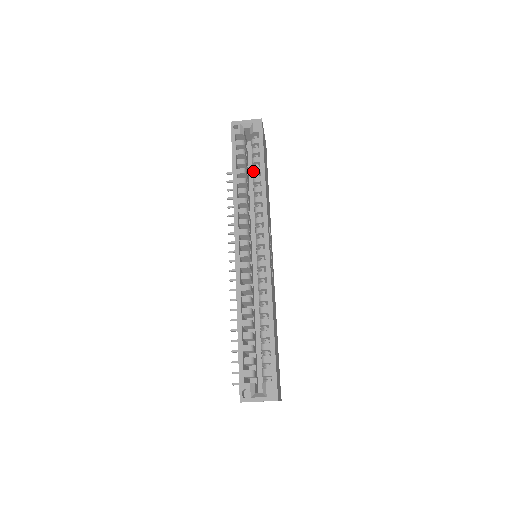
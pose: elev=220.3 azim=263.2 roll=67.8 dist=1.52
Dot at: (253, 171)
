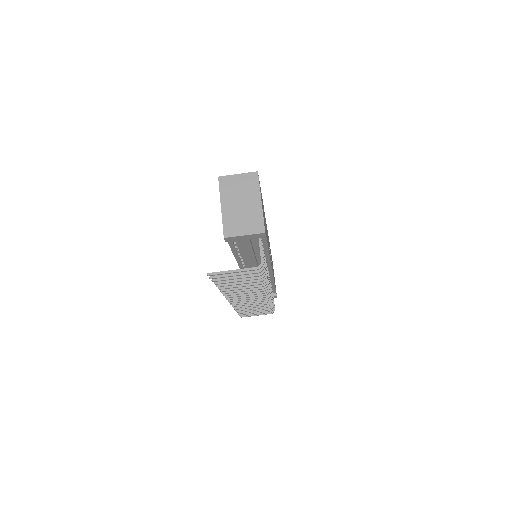
Dot at: occluded
